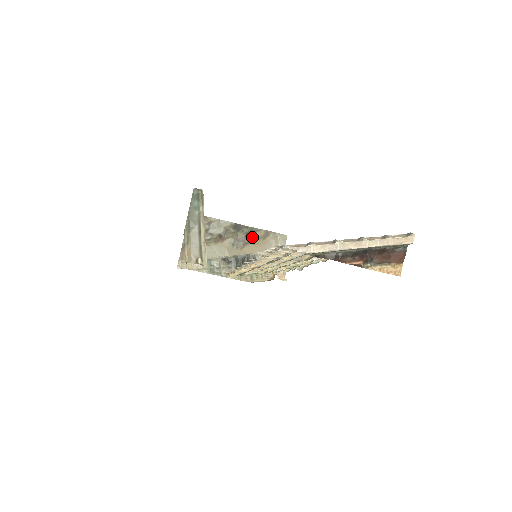
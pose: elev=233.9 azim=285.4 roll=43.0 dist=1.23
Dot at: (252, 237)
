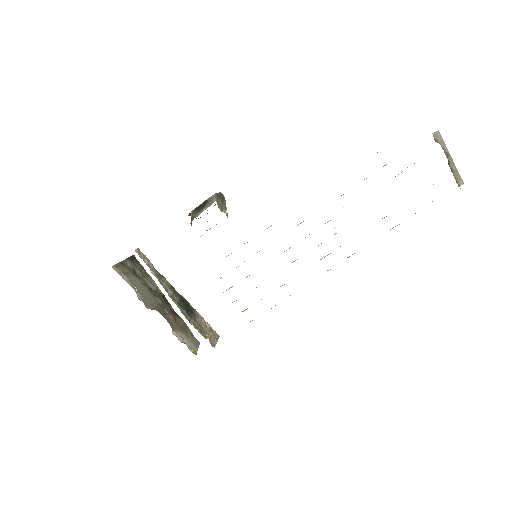
Dot at: (175, 316)
